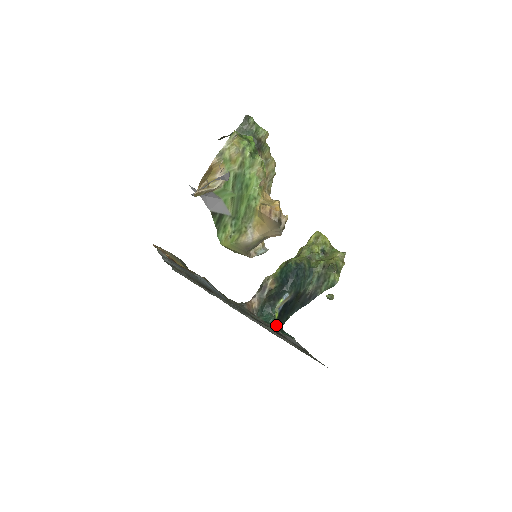
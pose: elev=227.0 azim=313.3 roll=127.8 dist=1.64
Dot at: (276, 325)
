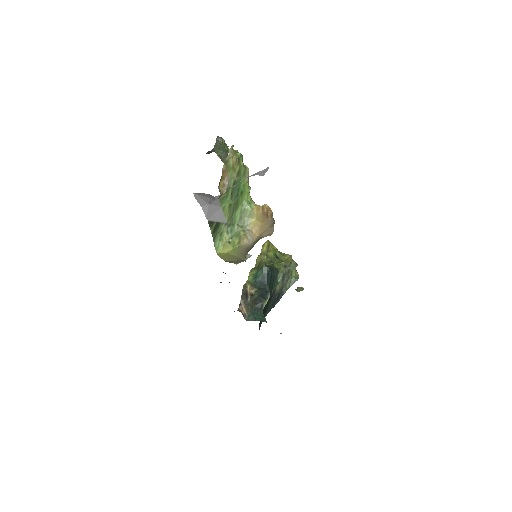
Dot at: occluded
